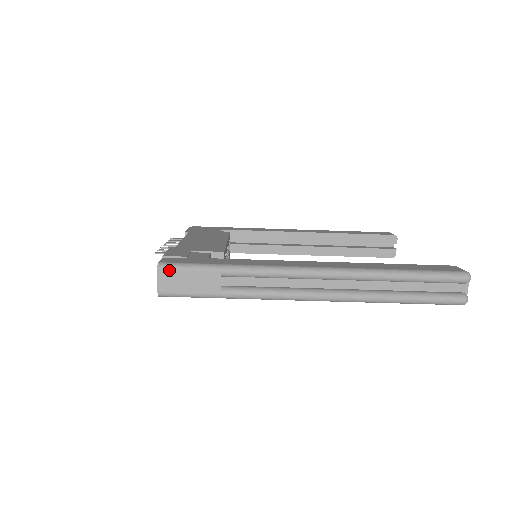
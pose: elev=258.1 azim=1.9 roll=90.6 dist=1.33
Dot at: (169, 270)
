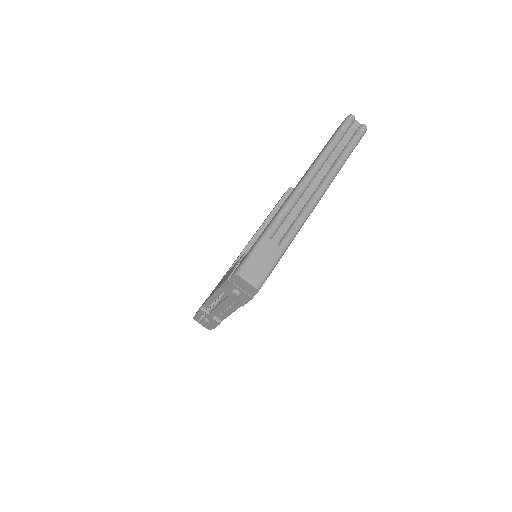
Dot at: (244, 269)
